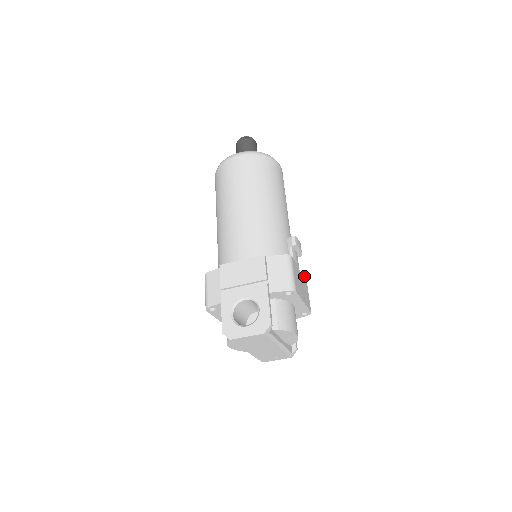
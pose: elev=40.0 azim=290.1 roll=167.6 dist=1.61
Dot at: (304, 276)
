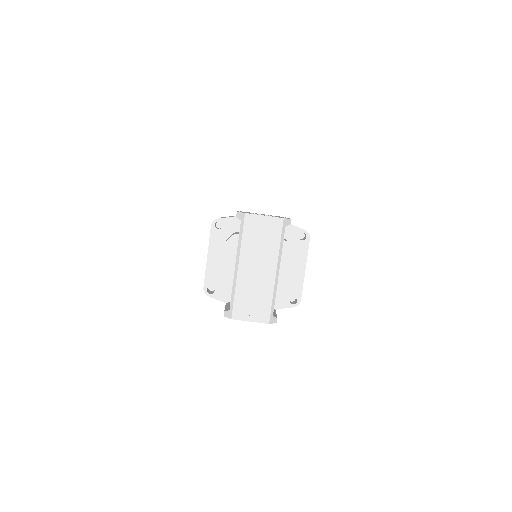
Dot at: occluded
